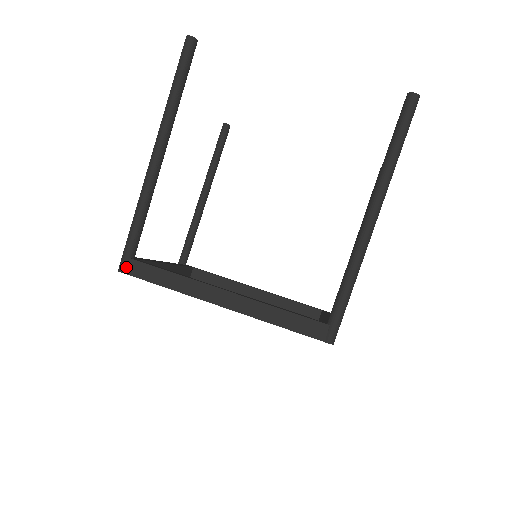
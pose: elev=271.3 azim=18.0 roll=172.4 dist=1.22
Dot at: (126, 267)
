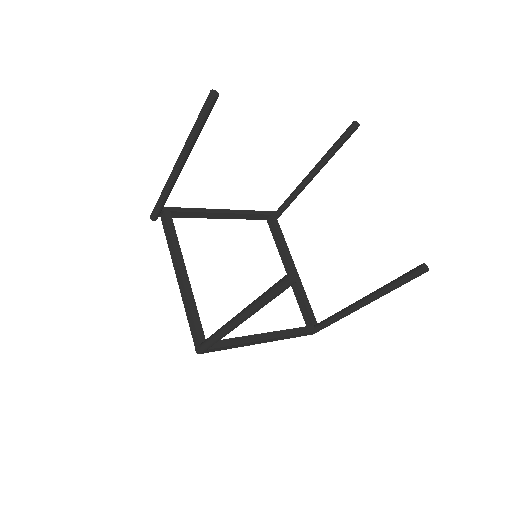
Dot at: (204, 352)
